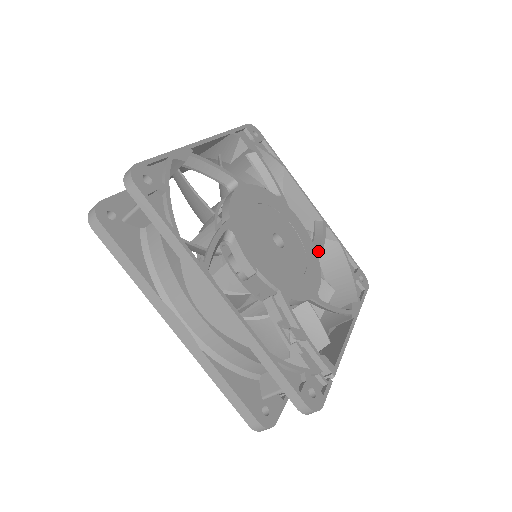
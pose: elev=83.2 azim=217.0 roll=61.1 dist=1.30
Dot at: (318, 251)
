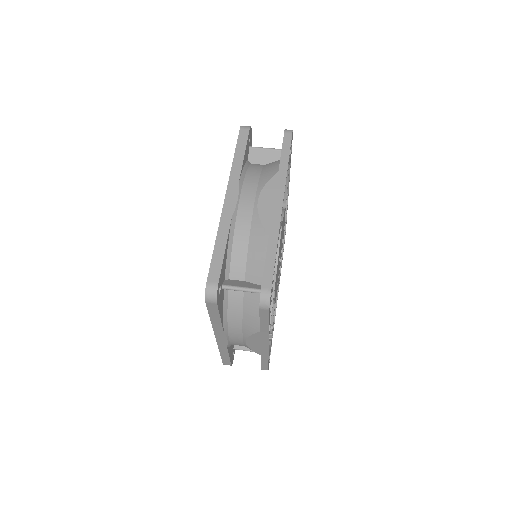
Dot at: occluded
